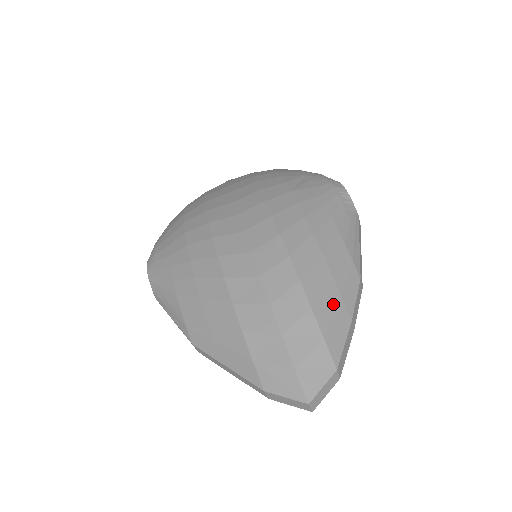
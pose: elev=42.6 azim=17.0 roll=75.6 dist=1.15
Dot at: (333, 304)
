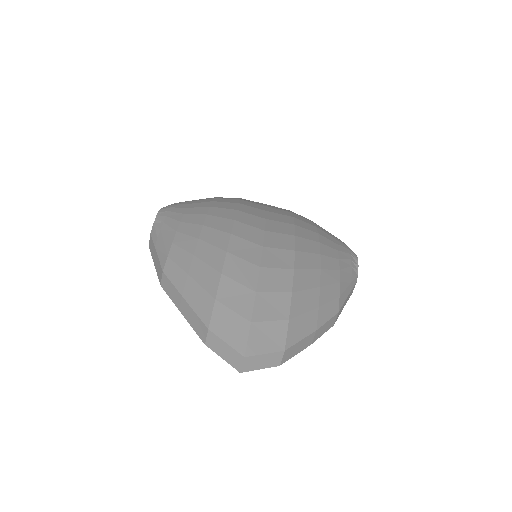
Dot at: (310, 305)
